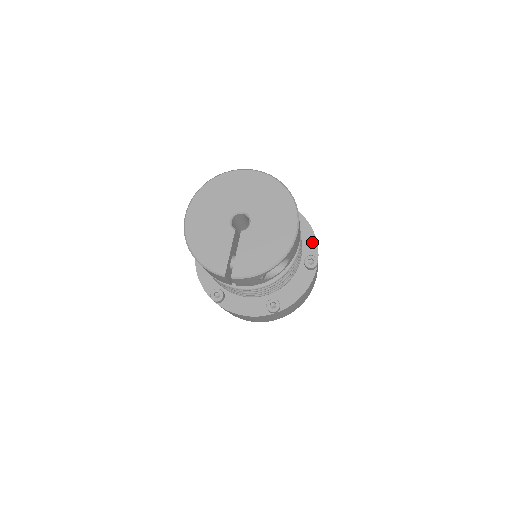
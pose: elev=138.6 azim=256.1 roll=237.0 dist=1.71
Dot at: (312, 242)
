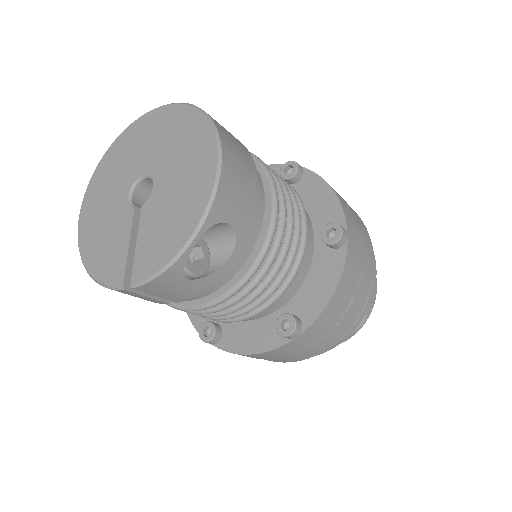
Dot at: (331, 203)
